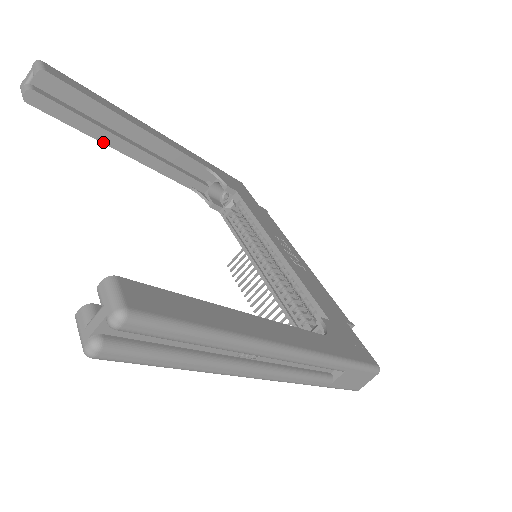
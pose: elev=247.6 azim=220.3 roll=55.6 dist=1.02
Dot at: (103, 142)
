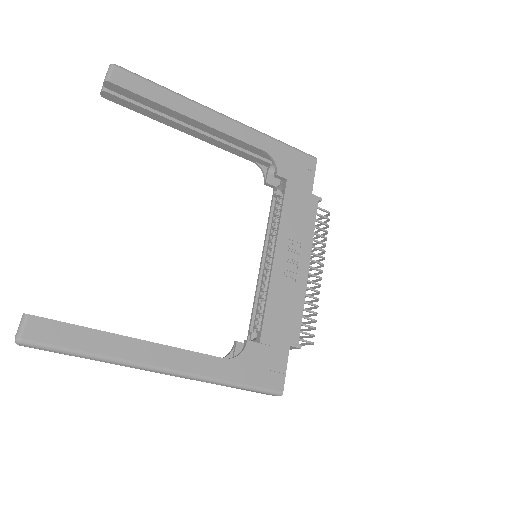
Dot at: (167, 125)
